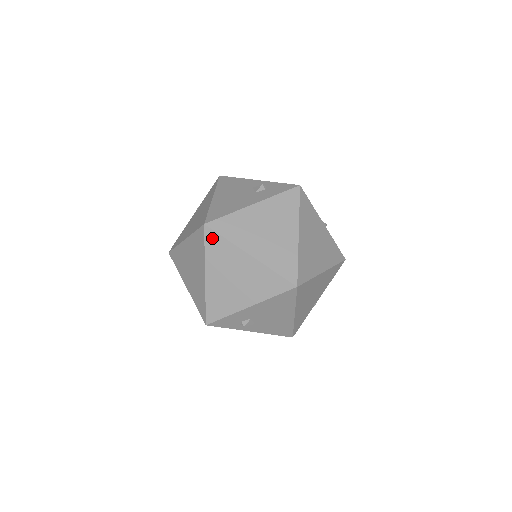
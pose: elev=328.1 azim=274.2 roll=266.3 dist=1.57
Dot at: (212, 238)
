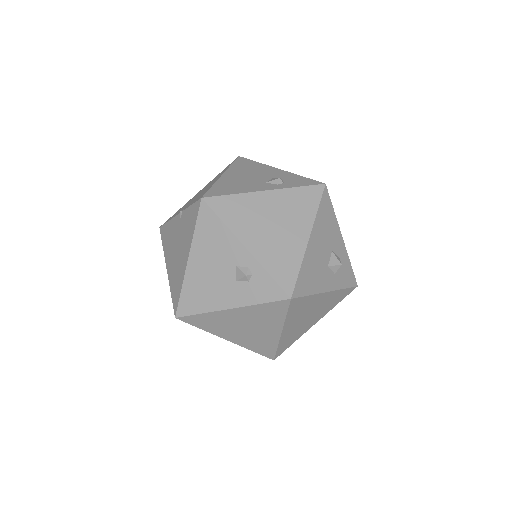
Dot at: occluded
